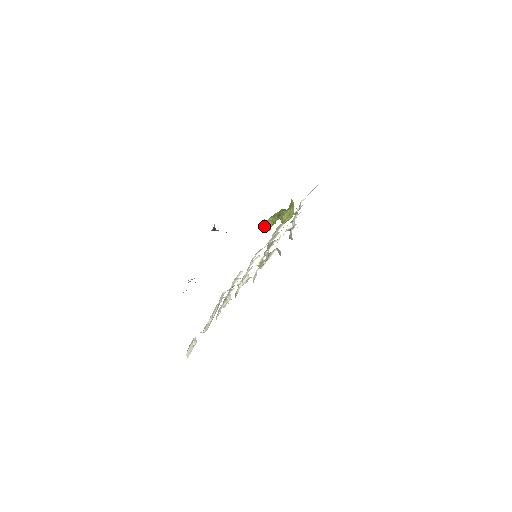
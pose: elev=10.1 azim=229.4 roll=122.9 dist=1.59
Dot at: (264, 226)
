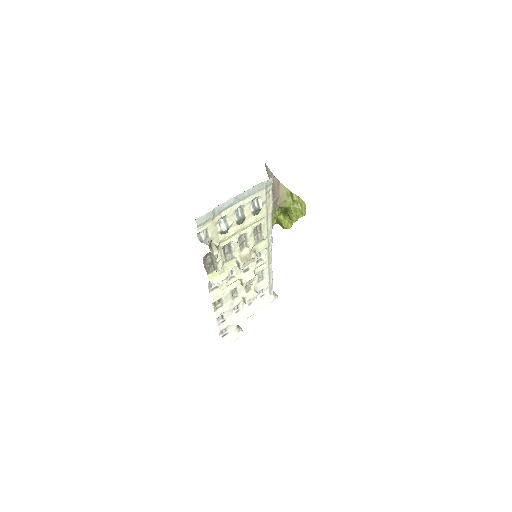
Dot at: (281, 224)
